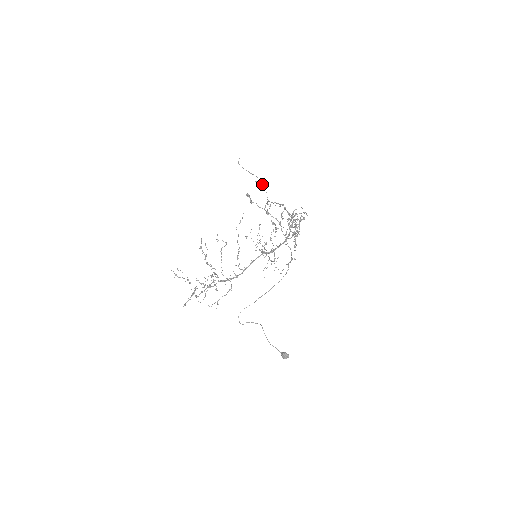
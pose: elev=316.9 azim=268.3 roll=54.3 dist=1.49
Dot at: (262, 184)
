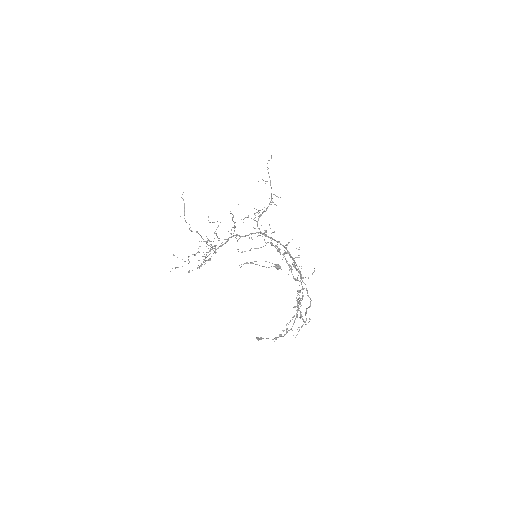
Dot at: occluded
